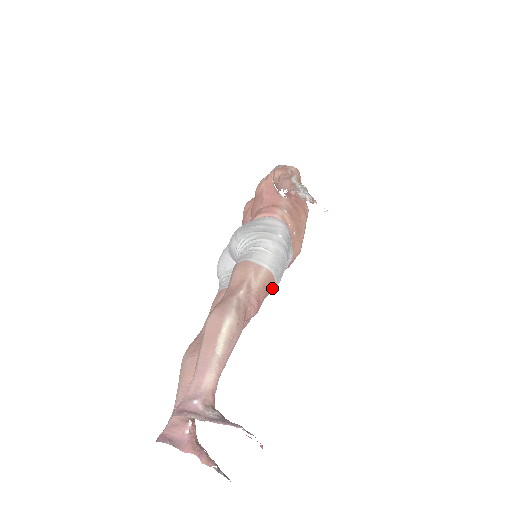
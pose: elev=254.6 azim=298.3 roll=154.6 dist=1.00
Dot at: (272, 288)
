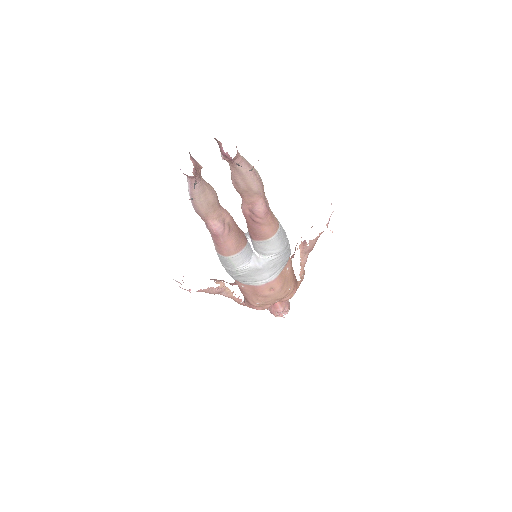
Dot at: (272, 232)
